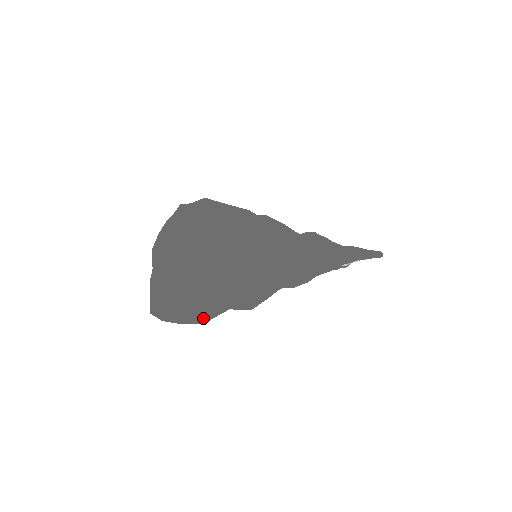
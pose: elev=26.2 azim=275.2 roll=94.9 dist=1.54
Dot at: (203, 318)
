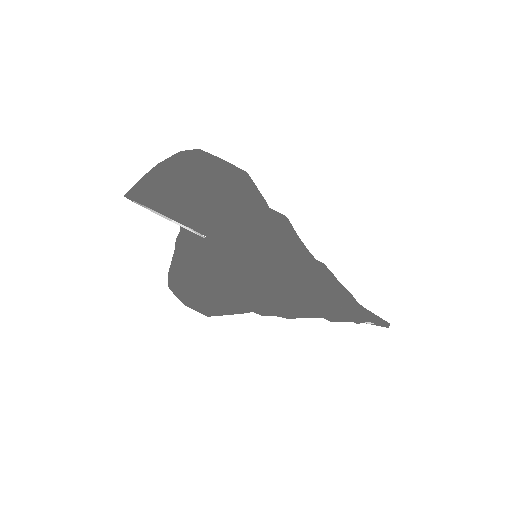
Dot at: (197, 219)
